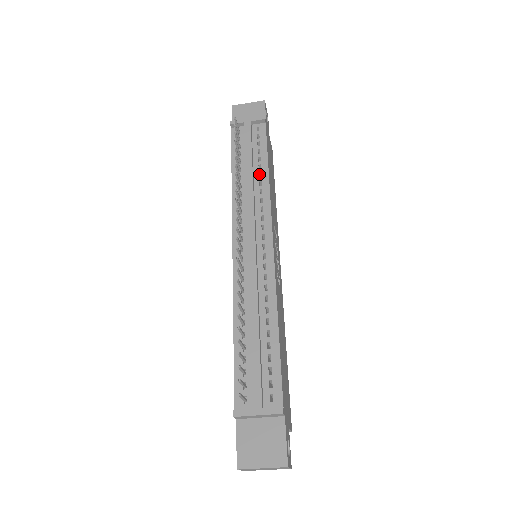
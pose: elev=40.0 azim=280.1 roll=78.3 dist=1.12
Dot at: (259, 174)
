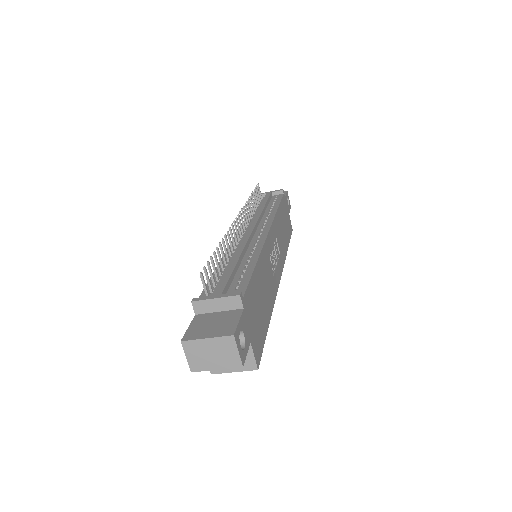
Dot at: occluded
